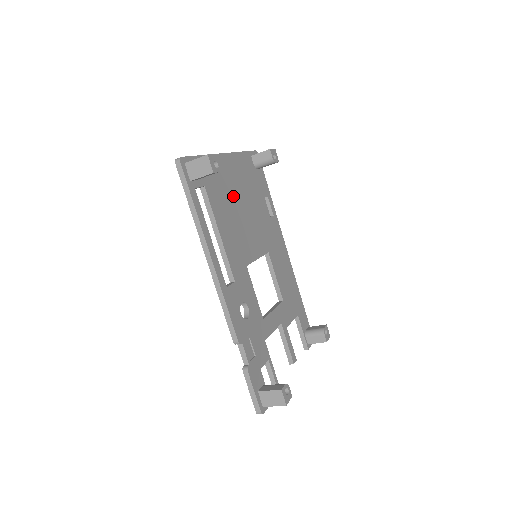
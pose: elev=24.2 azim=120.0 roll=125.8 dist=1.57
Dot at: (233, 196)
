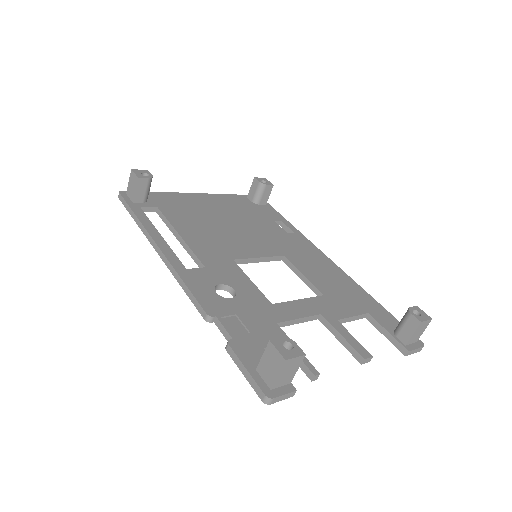
Dot at: (210, 216)
